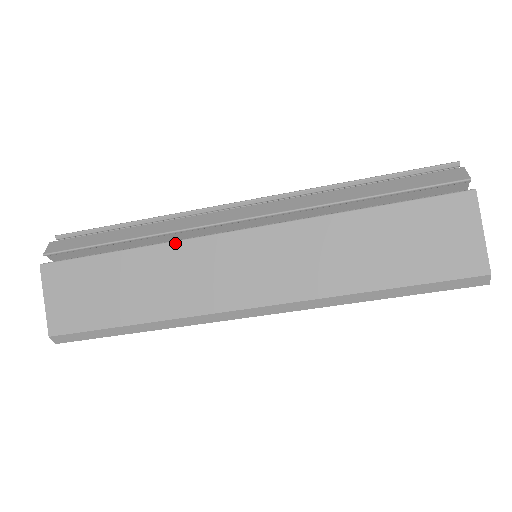
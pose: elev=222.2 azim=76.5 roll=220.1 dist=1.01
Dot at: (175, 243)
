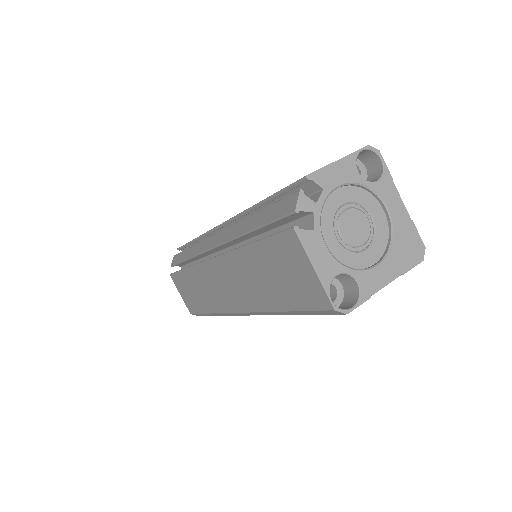
Dot at: (195, 266)
